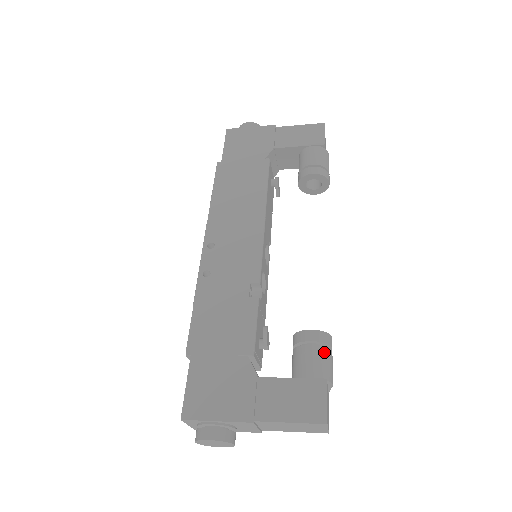
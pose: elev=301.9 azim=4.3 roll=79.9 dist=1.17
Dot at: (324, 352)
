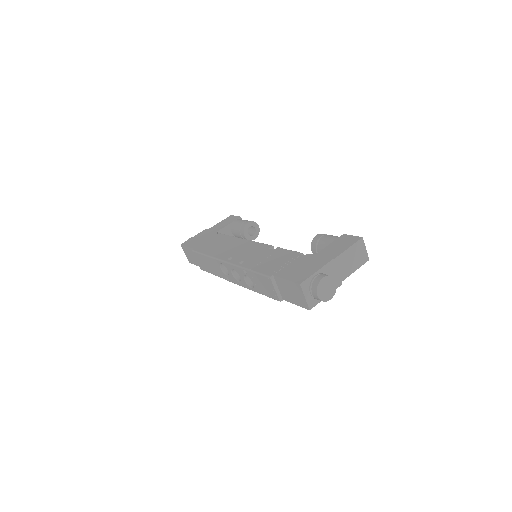
Dot at: (331, 235)
